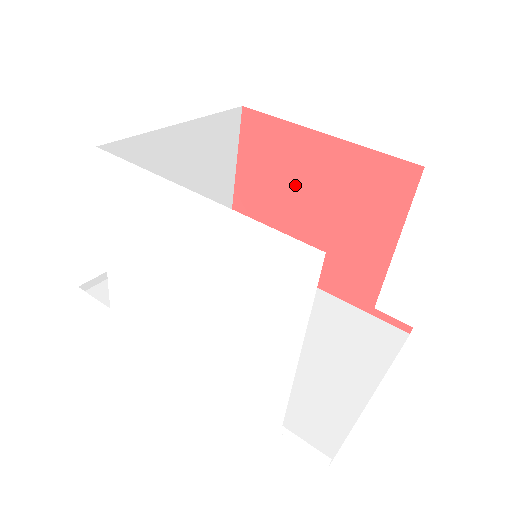
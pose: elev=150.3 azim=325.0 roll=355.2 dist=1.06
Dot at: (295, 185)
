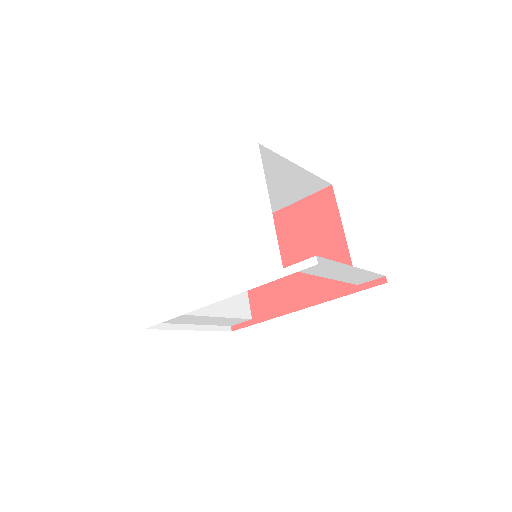
Dot at: occluded
